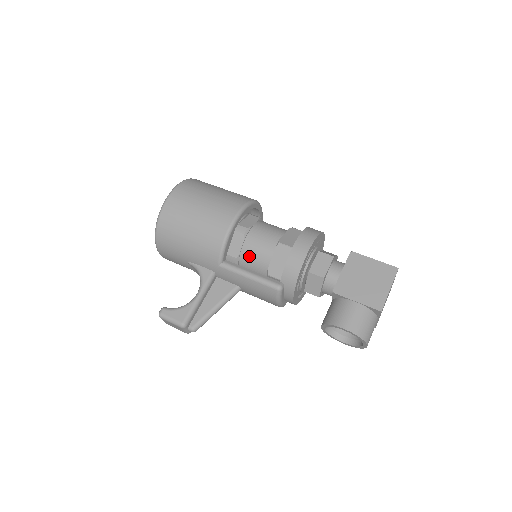
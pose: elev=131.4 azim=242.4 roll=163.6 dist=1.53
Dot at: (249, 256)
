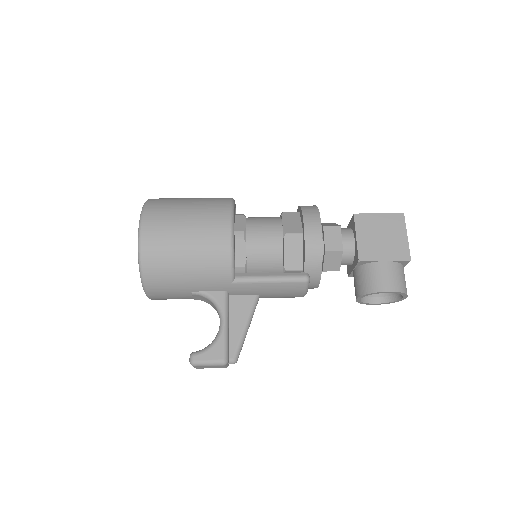
Dot at: (257, 259)
